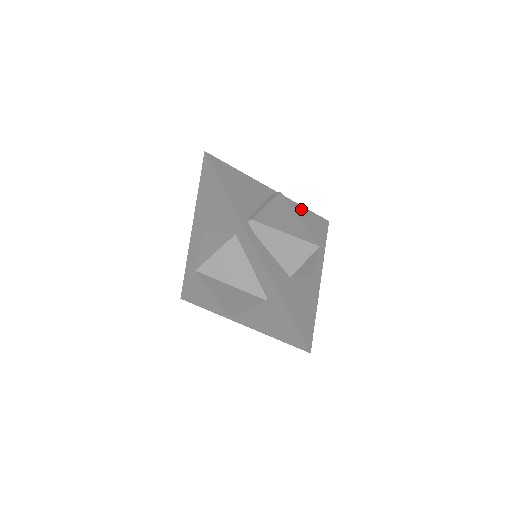
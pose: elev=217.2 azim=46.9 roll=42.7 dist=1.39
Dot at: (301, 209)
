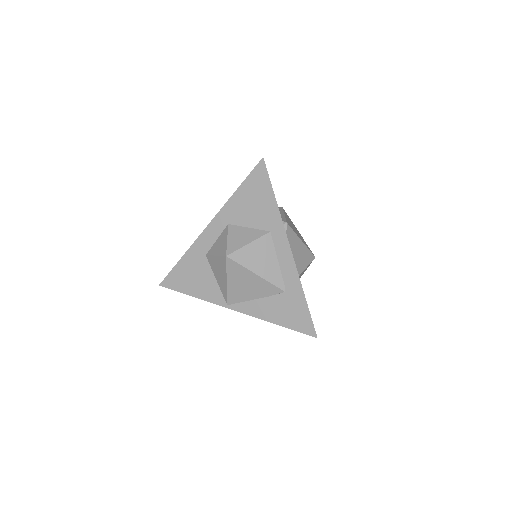
Dot at: occluded
